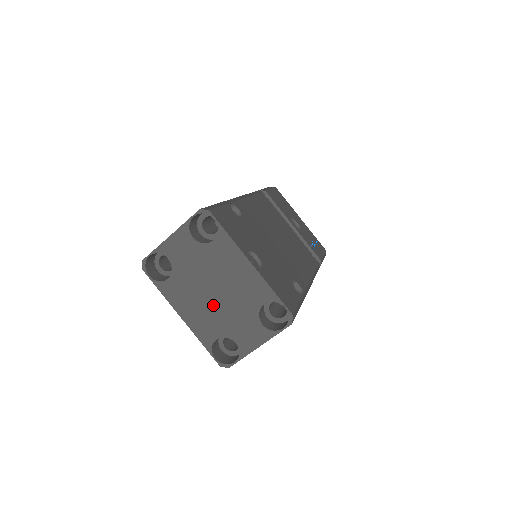
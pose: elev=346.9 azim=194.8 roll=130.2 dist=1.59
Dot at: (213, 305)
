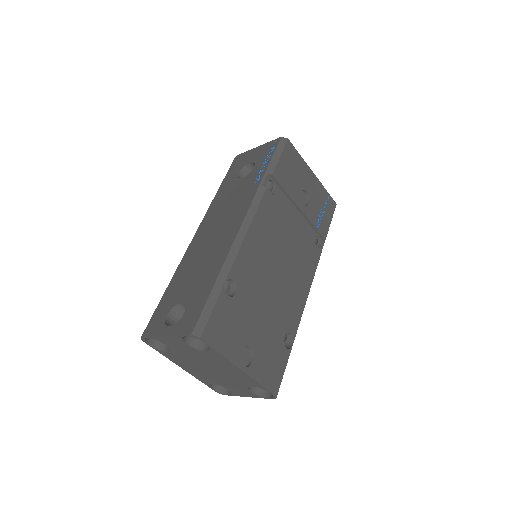
Dot at: (209, 373)
